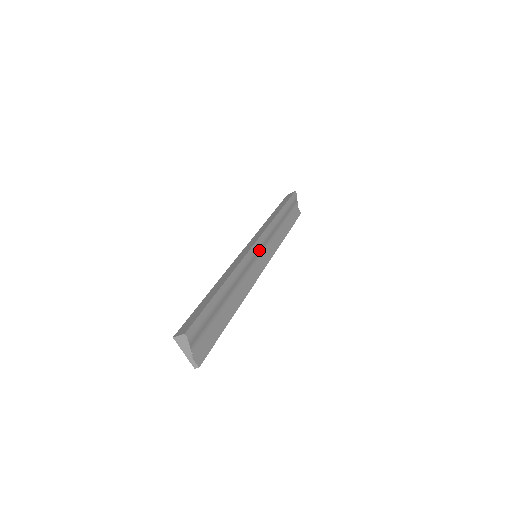
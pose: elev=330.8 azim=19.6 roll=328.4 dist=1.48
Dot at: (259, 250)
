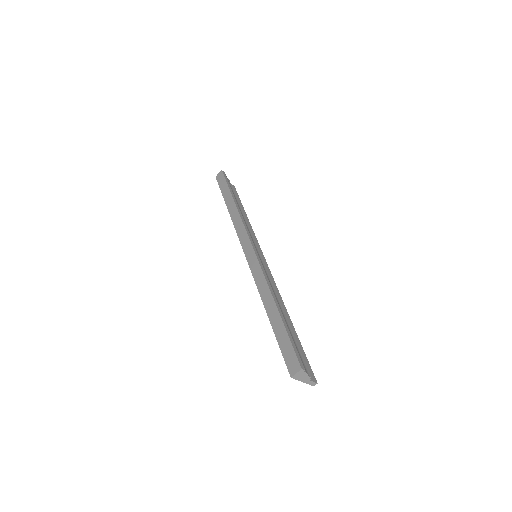
Dot at: (256, 250)
